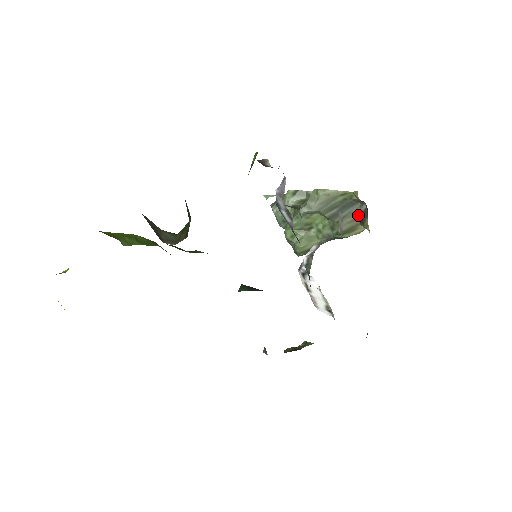
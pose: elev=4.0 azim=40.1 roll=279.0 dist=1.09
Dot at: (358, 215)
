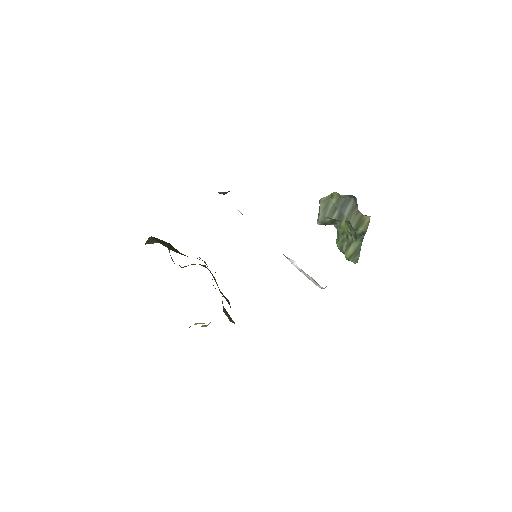
Dot at: (357, 208)
